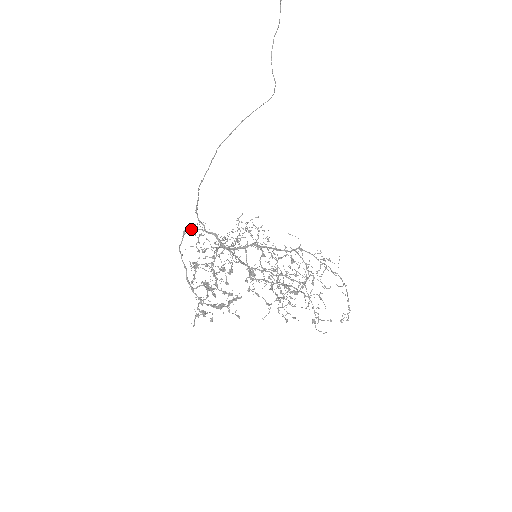
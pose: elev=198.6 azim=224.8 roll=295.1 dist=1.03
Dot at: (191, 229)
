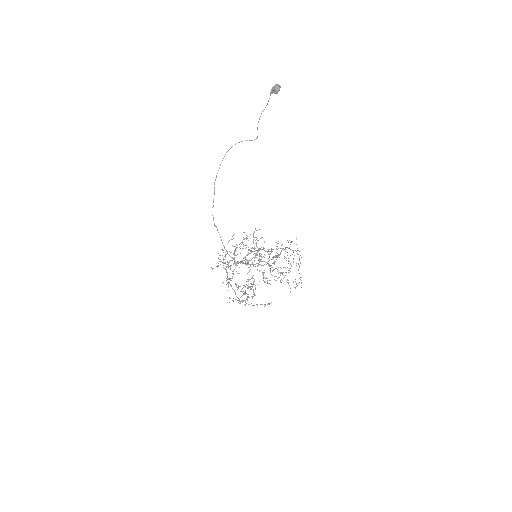
Dot at: (230, 266)
